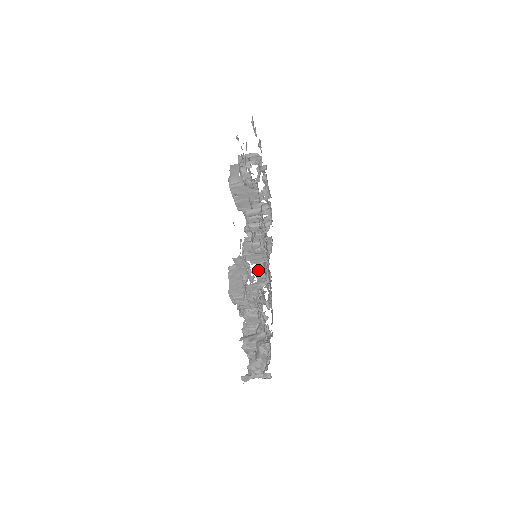
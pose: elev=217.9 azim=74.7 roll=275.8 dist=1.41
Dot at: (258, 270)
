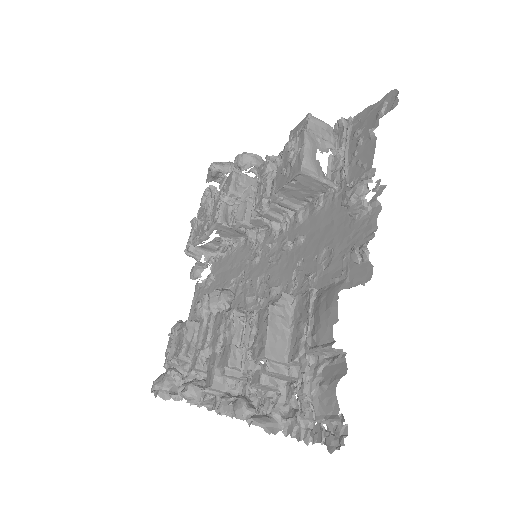
Dot at: (214, 239)
